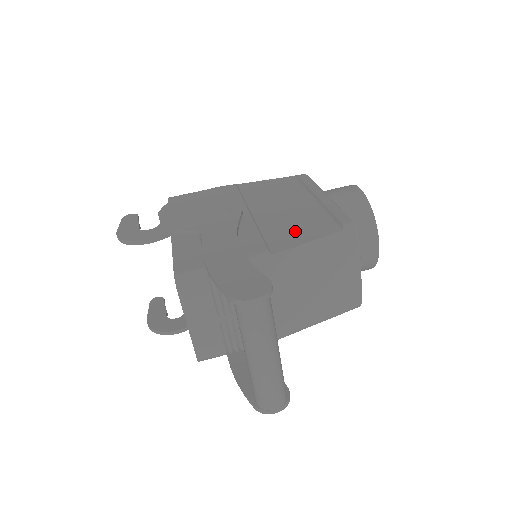
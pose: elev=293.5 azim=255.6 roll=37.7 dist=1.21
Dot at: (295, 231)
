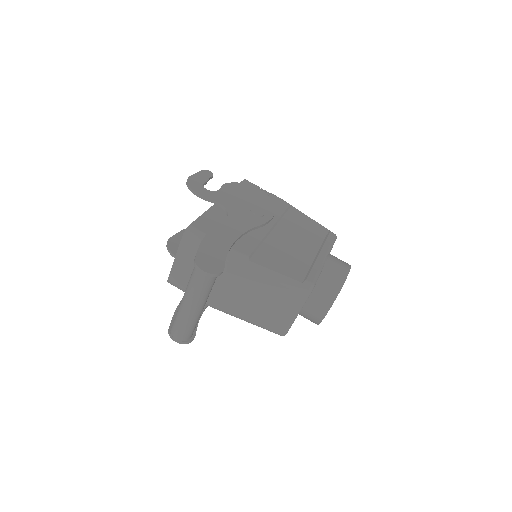
Dot at: (278, 260)
